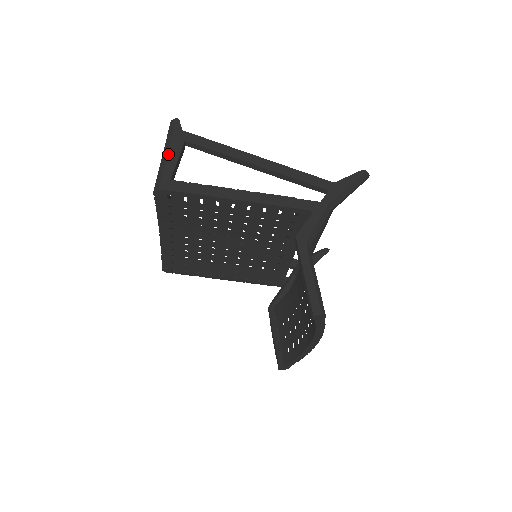
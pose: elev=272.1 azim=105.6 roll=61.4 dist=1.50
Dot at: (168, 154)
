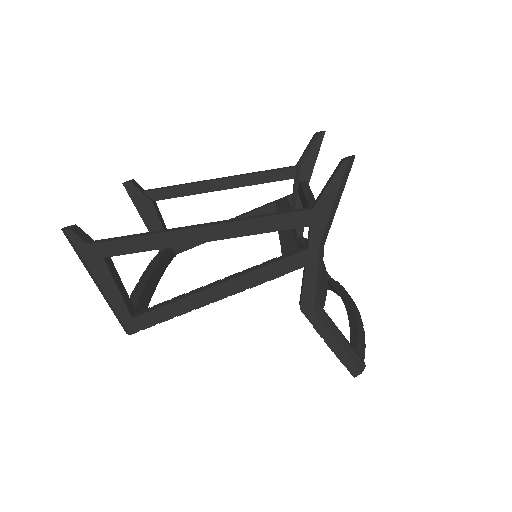
Dot at: (102, 288)
